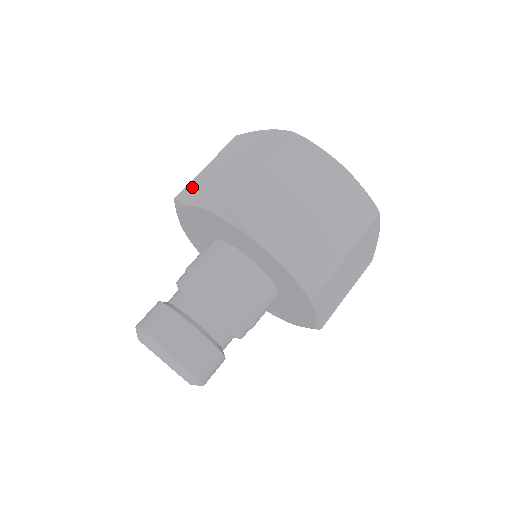
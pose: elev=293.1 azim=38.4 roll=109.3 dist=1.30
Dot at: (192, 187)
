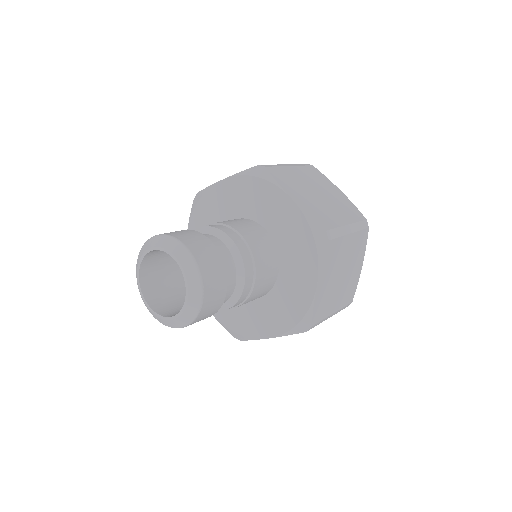
Dot at: occluded
